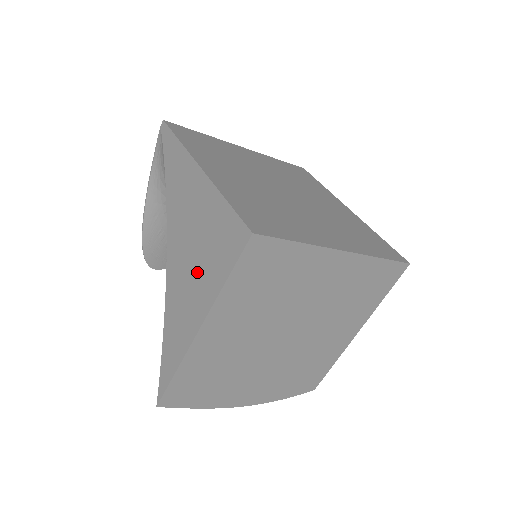
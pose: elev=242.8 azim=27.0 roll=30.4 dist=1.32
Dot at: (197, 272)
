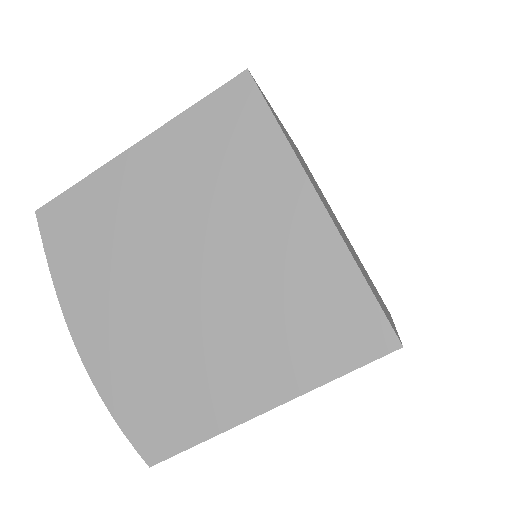
Dot at: occluded
